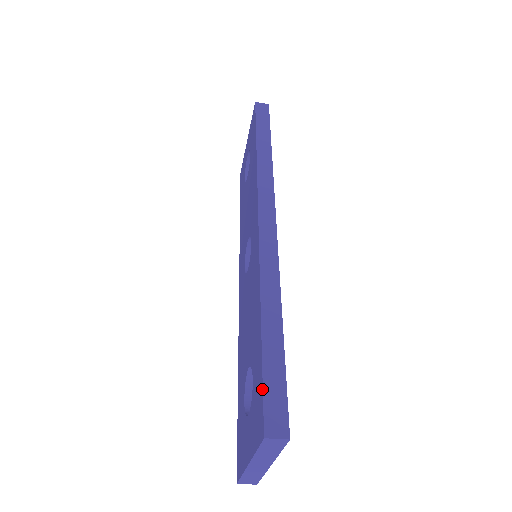
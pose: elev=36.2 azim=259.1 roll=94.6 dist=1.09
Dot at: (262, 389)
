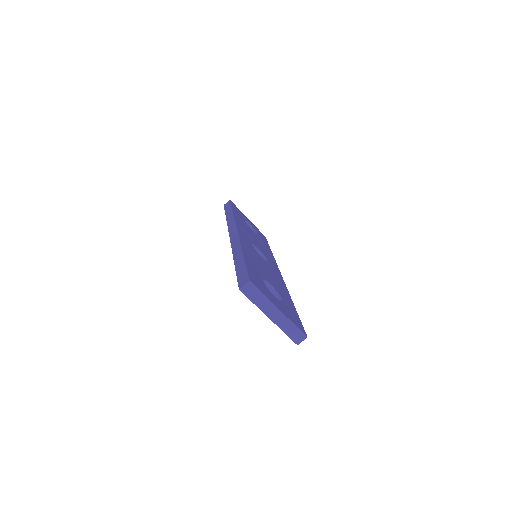
Dot at: (237, 279)
